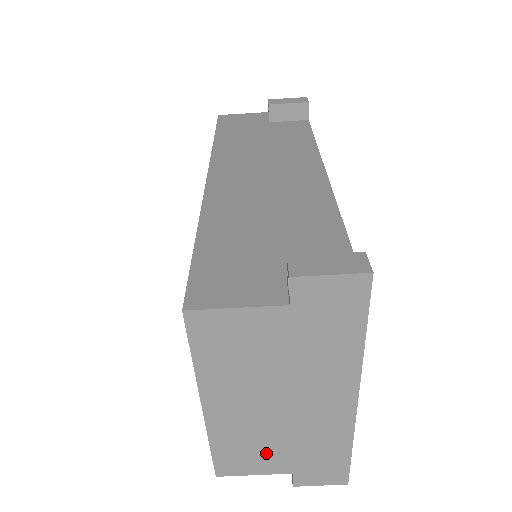
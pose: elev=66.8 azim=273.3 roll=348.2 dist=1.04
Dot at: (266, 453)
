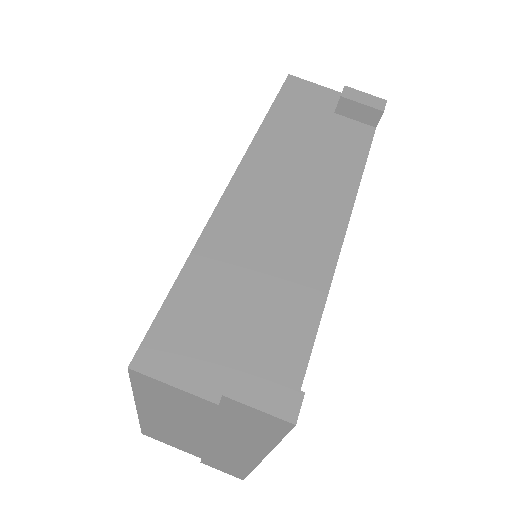
Dot at: (183, 444)
